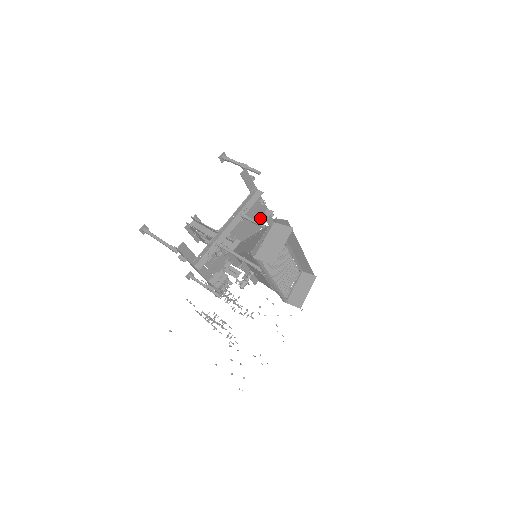
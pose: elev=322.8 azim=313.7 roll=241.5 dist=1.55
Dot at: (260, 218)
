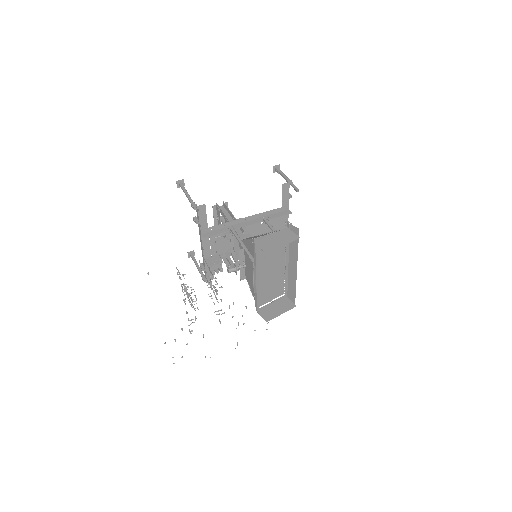
Dot at: occluded
